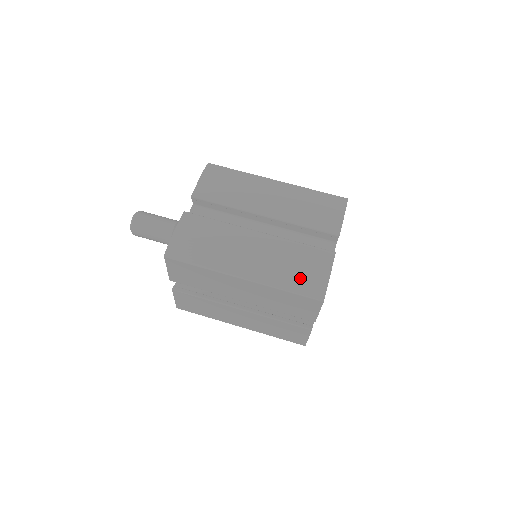
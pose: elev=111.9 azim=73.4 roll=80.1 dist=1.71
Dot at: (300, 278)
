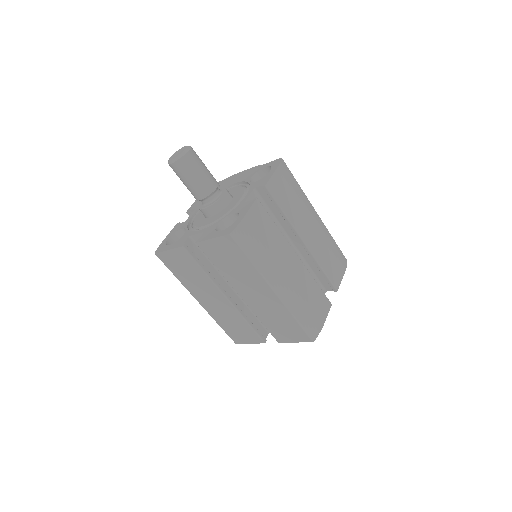
Dot at: (309, 315)
